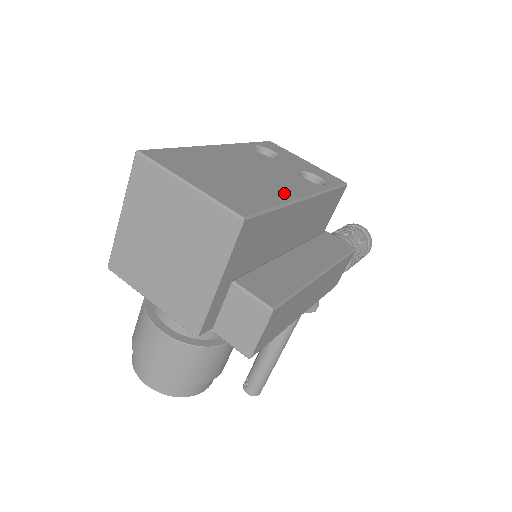
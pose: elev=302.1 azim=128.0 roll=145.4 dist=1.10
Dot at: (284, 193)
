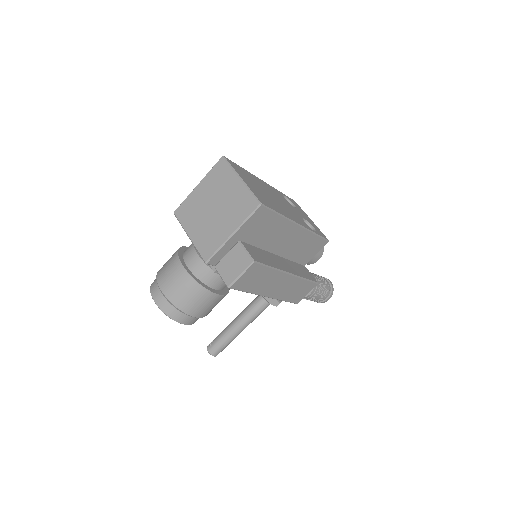
Dot at: (288, 215)
